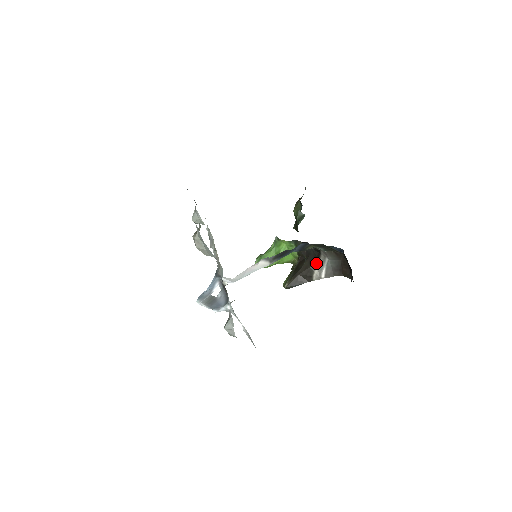
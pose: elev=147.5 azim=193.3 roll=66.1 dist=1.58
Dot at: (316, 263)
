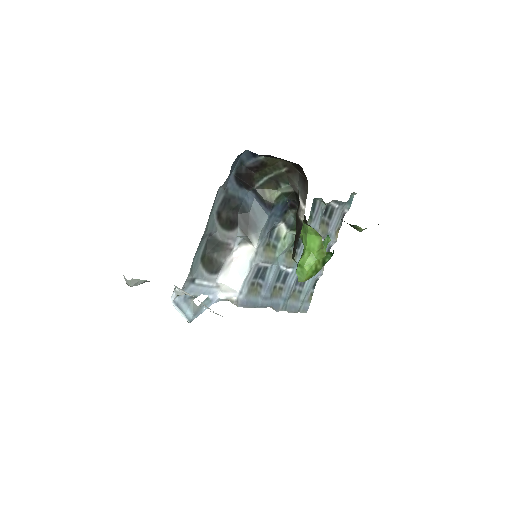
Dot at: (299, 205)
